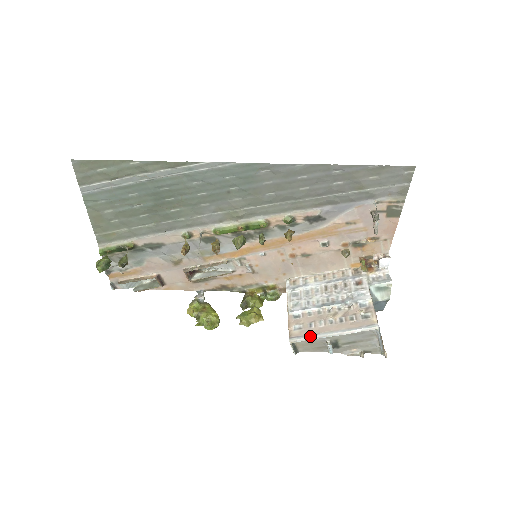
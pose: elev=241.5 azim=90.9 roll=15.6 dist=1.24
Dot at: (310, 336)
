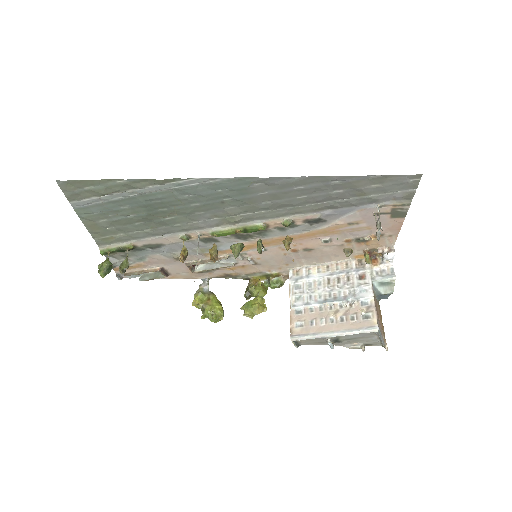
Dot at: (311, 335)
